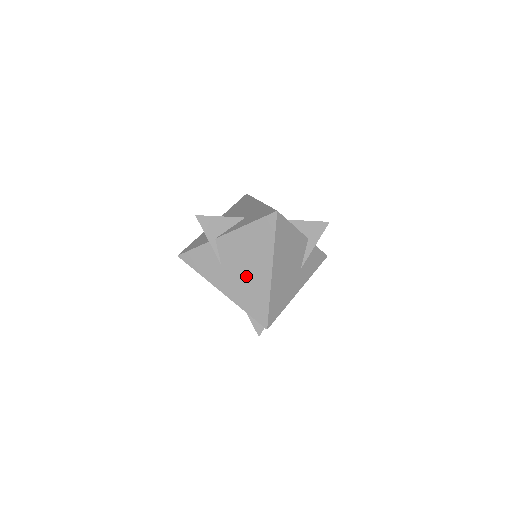
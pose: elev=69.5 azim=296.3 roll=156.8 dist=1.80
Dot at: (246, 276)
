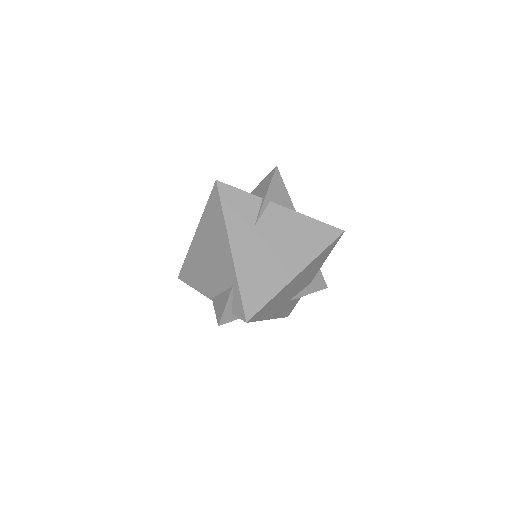
Dot at: (270, 257)
